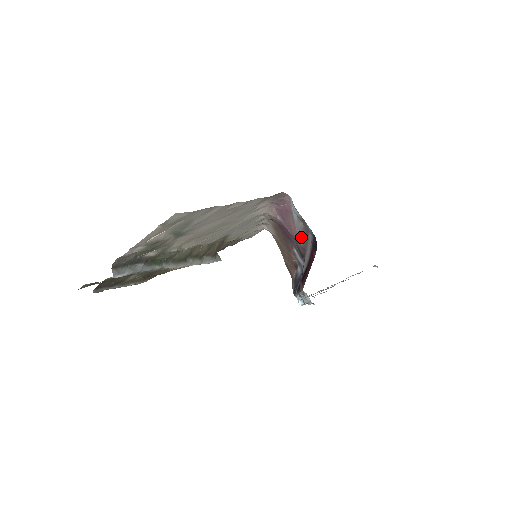
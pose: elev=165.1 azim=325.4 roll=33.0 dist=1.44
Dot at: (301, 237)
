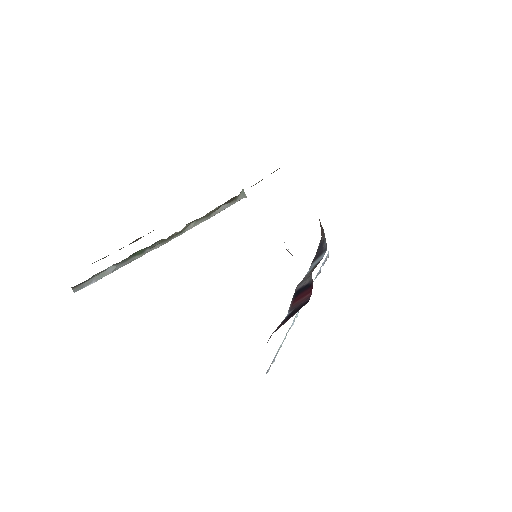
Dot at: occluded
